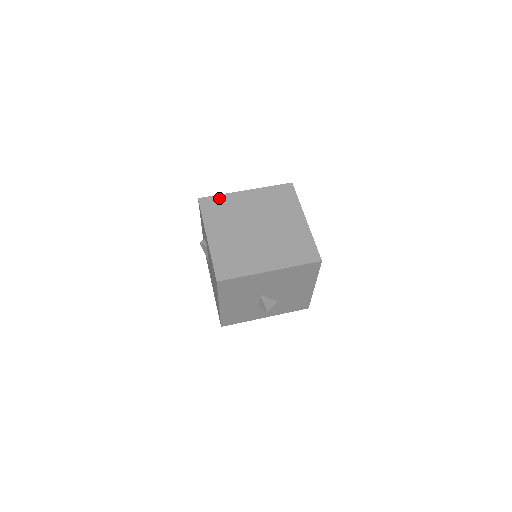
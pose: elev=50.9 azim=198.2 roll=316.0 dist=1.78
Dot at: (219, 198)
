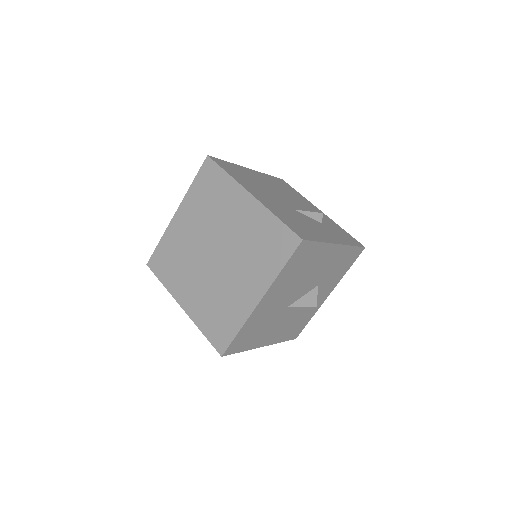
Dot at: (161, 247)
